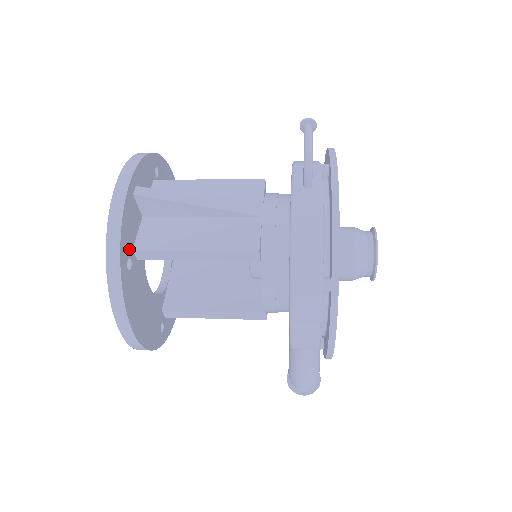
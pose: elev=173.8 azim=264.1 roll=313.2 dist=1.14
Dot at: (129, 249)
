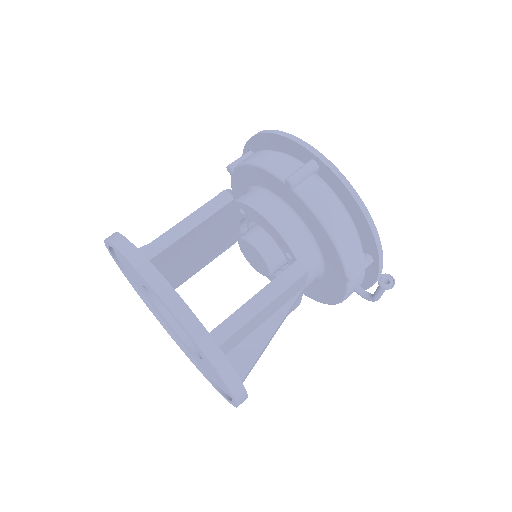
Dot at: occluded
